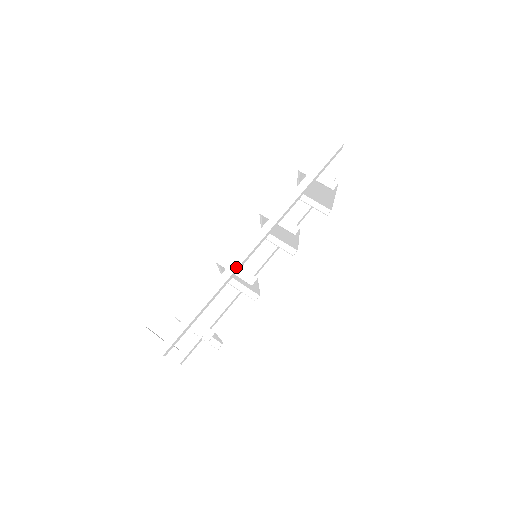
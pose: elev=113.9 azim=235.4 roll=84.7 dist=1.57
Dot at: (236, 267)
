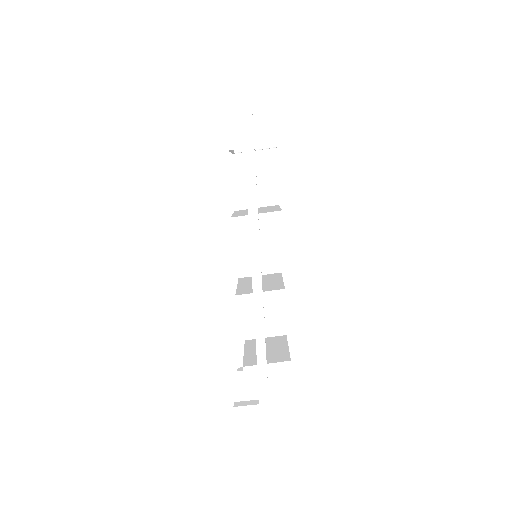
Dot at: (261, 300)
